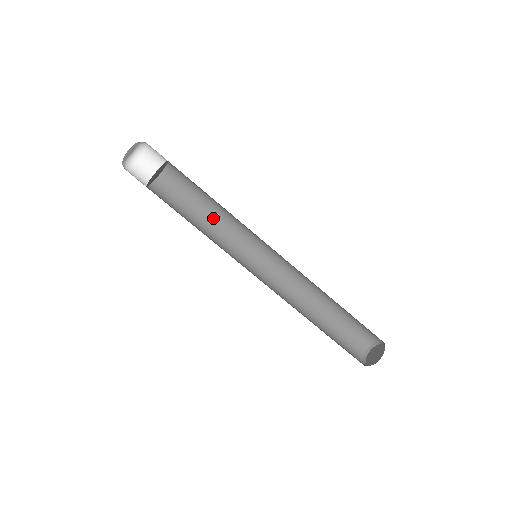
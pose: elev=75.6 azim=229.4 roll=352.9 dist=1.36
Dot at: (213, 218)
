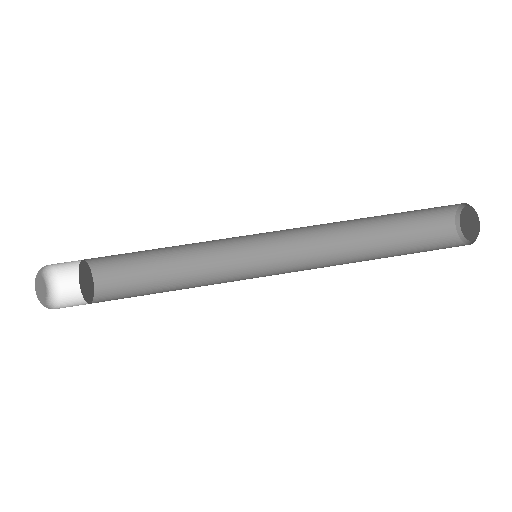
Dot at: (183, 270)
